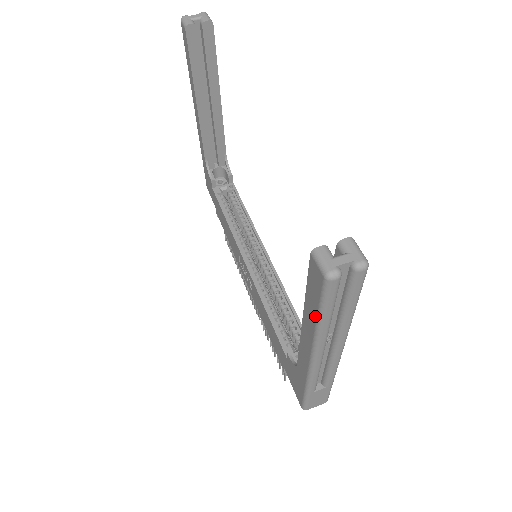
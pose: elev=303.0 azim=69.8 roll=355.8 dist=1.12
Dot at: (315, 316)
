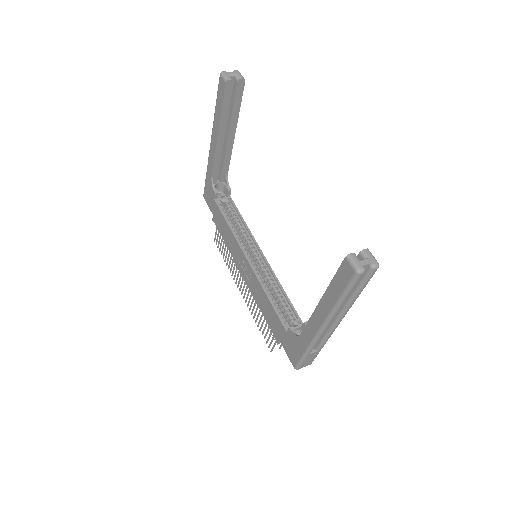
Dot at: (337, 297)
